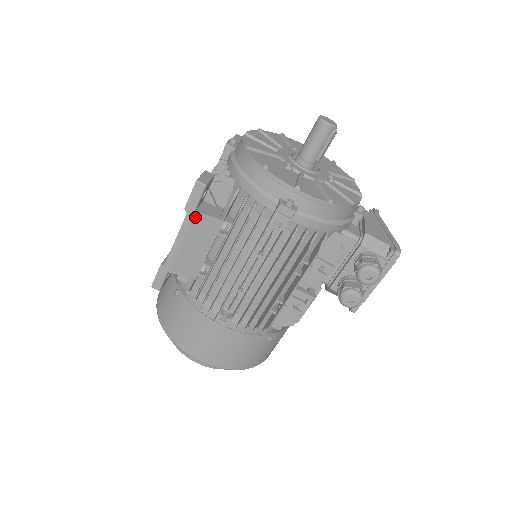
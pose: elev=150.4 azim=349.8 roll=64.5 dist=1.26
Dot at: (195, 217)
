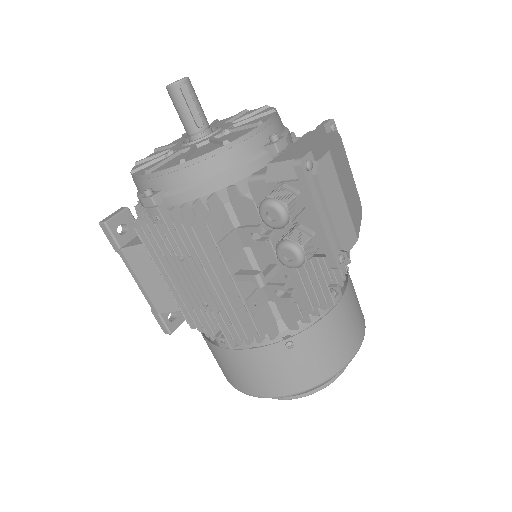
Dot at: (125, 254)
